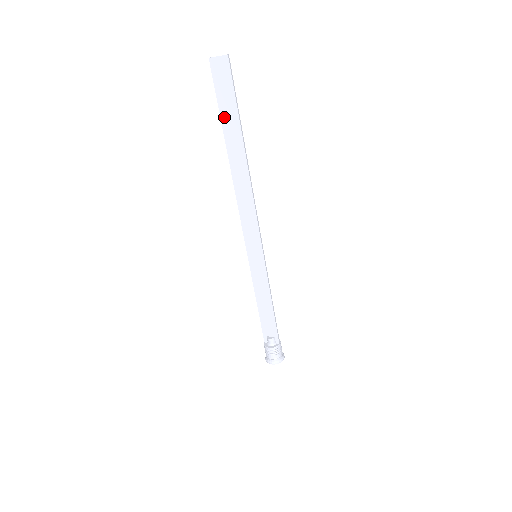
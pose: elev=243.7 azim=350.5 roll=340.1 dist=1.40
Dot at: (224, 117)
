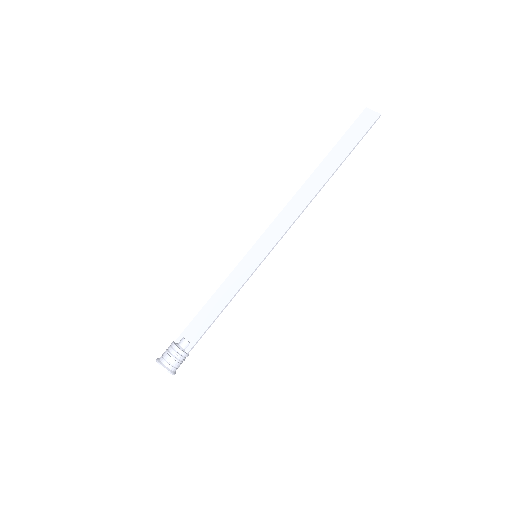
Dot at: (340, 145)
